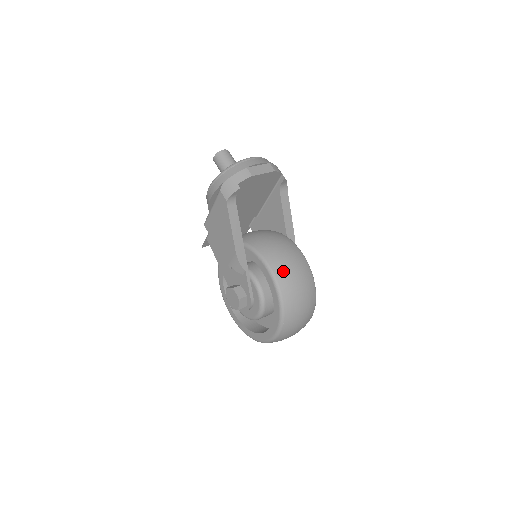
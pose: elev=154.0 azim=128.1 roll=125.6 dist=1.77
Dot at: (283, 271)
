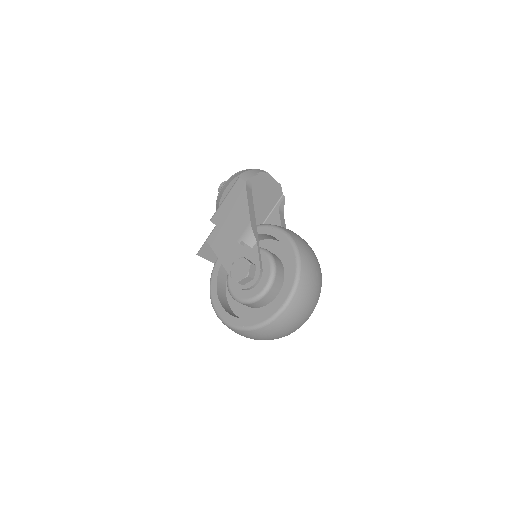
Dot at: (297, 236)
